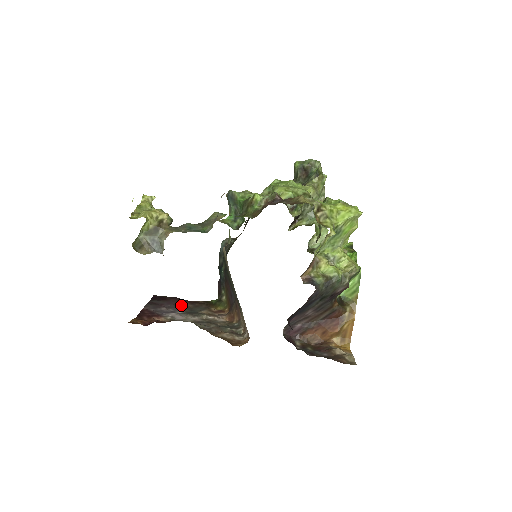
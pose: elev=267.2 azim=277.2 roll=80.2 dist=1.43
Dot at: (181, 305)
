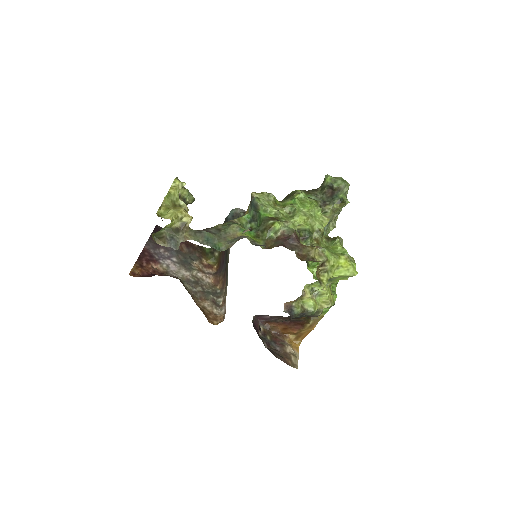
Dot at: occluded
